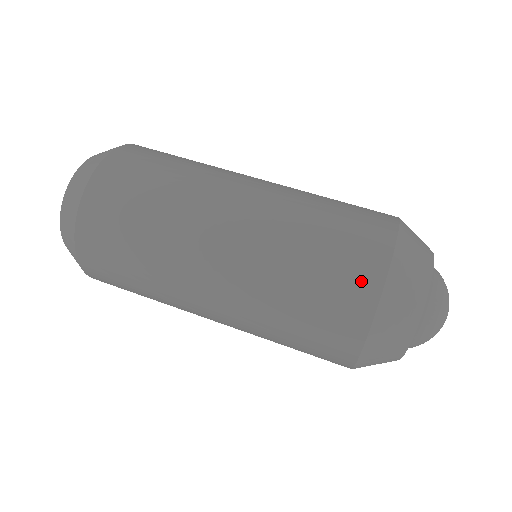
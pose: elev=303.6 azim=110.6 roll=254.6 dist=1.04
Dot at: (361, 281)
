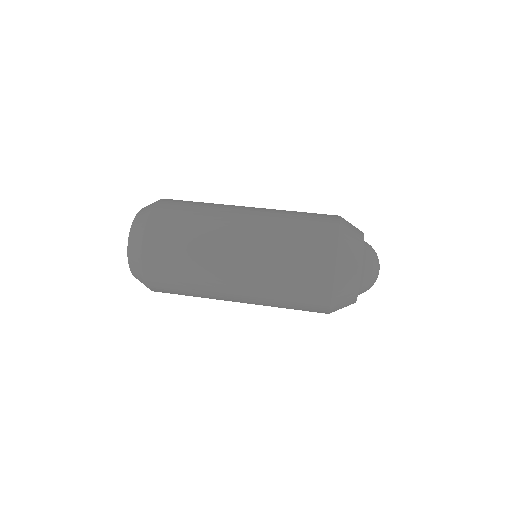
Dot at: (323, 259)
